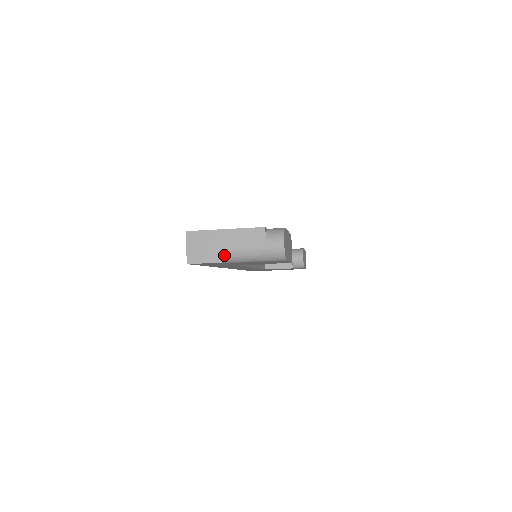
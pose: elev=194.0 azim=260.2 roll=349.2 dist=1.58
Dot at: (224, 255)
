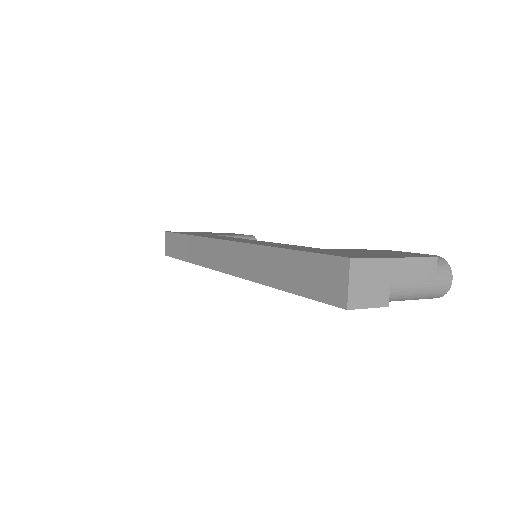
Dot at: (388, 295)
